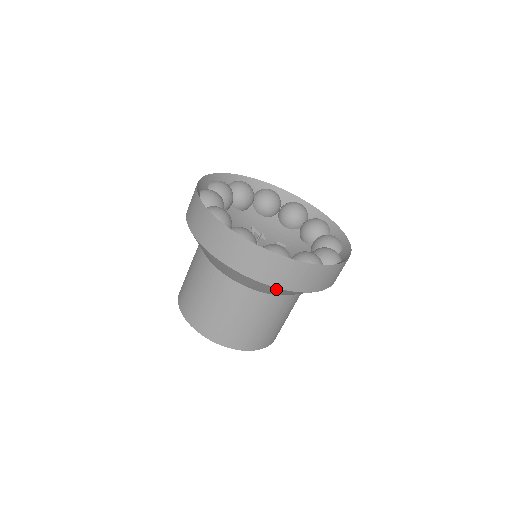
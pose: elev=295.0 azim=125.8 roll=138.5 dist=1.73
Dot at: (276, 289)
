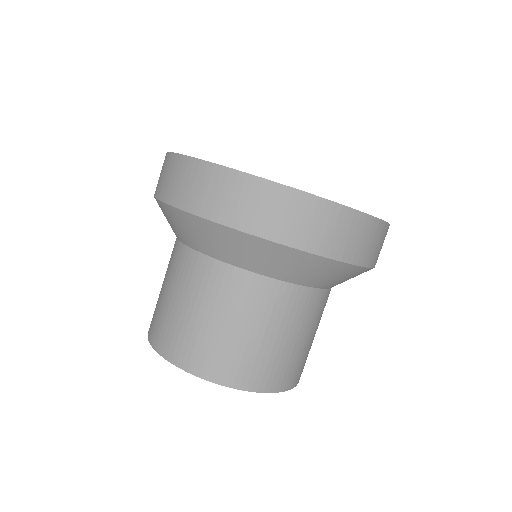
Dot at: (253, 242)
